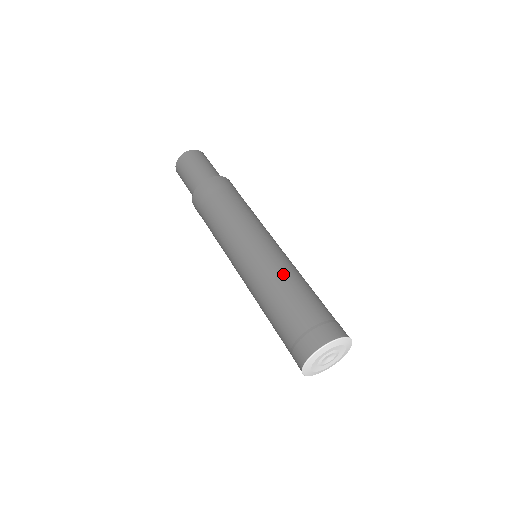
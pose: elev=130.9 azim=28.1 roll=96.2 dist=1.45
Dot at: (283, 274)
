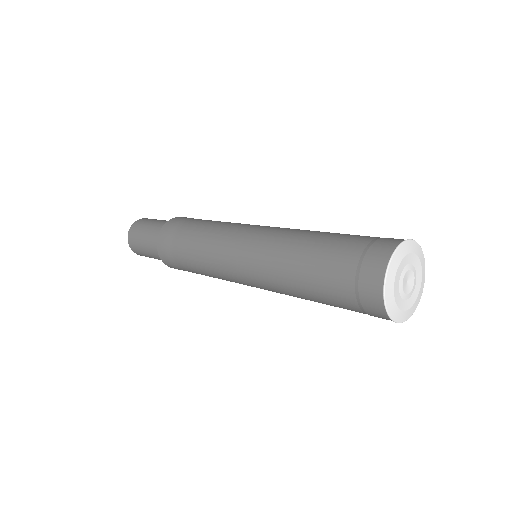
Dot at: occluded
